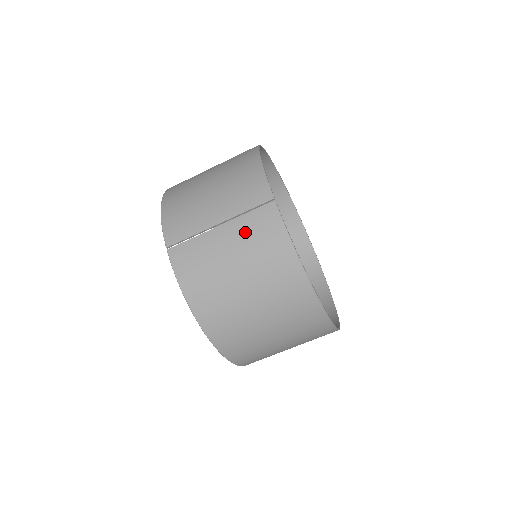
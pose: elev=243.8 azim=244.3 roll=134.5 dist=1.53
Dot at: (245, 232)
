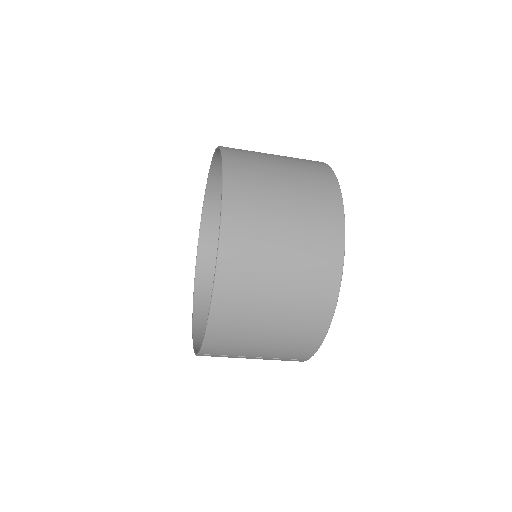
Dot at: occluded
